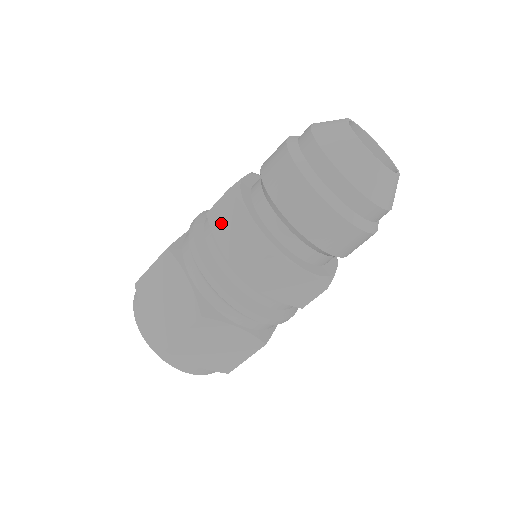
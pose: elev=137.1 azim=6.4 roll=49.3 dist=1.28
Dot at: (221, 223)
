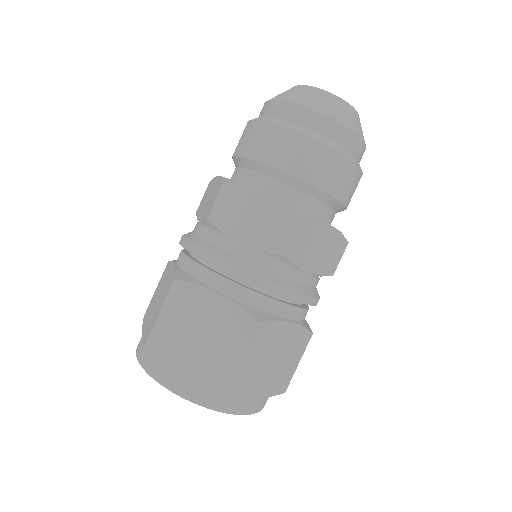
Dot at: (231, 218)
